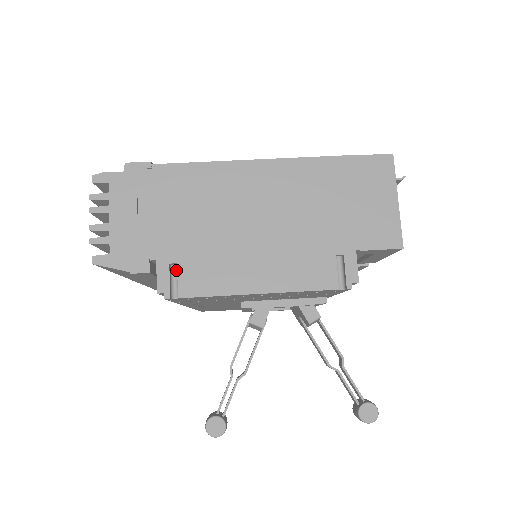
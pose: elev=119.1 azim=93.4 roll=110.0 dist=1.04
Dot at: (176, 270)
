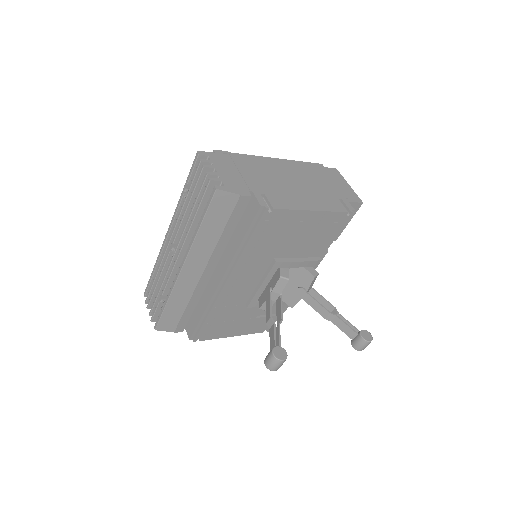
Dot at: occluded
